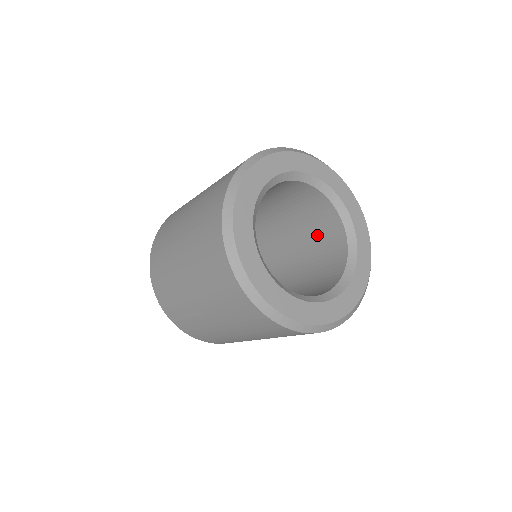
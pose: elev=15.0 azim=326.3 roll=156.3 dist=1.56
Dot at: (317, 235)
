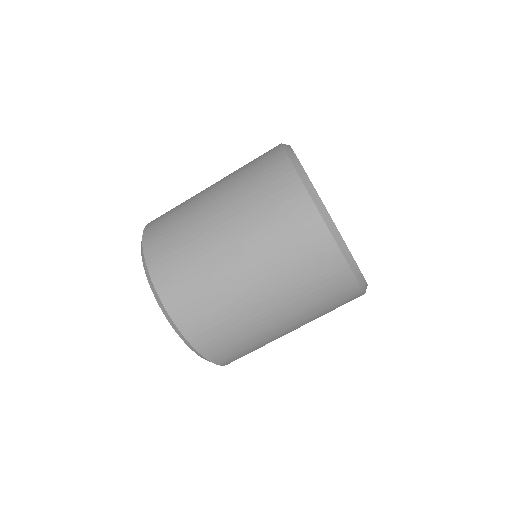
Dot at: occluded
